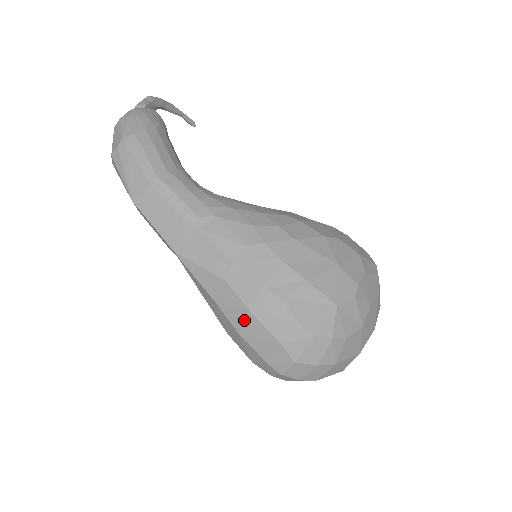
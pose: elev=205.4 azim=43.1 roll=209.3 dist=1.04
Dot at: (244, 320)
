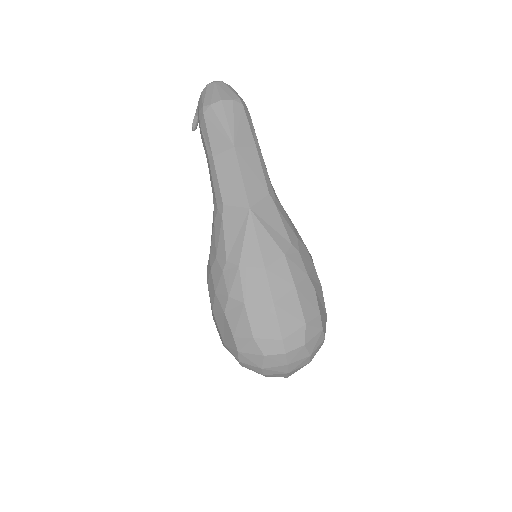
Dot at: (286, 293)
